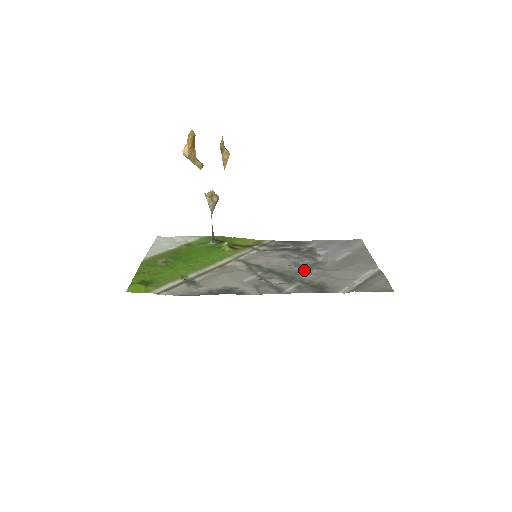
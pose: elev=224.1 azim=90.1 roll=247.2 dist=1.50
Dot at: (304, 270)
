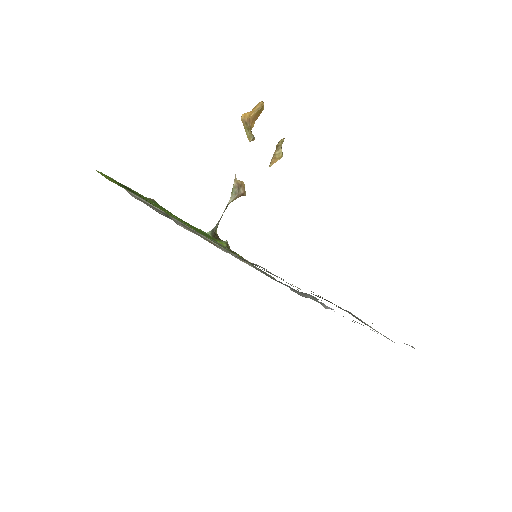
Dot at: occluded
